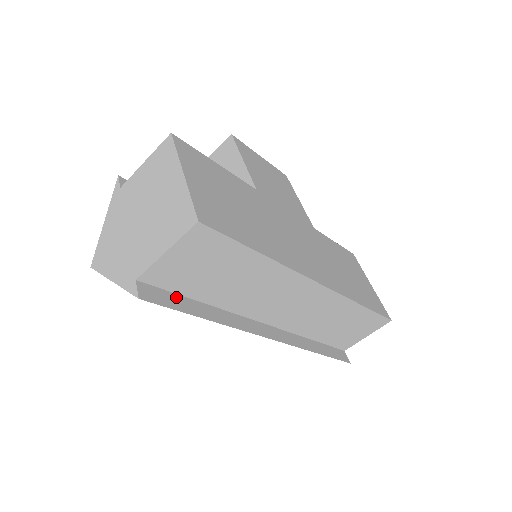
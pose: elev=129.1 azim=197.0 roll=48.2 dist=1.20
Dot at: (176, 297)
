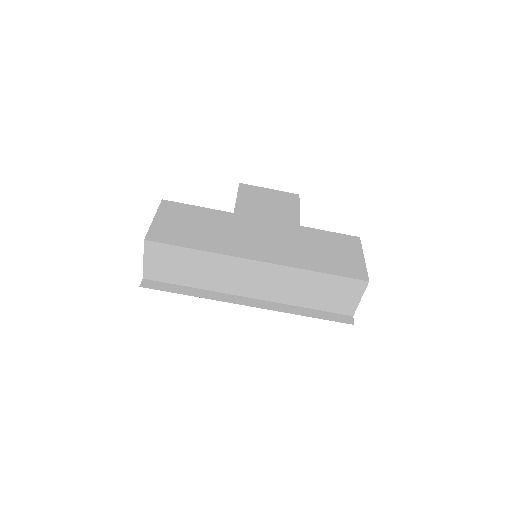
Dot at: (169, 285)
